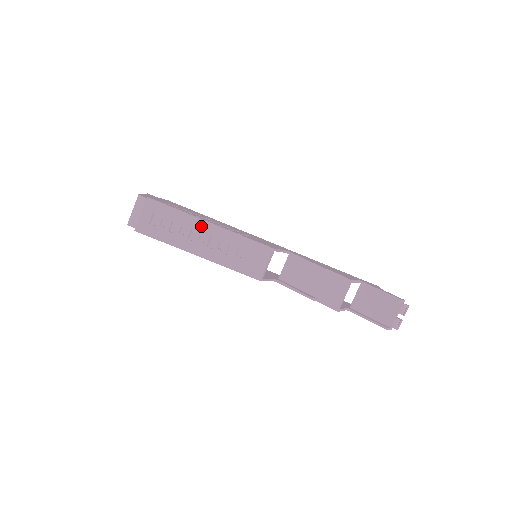
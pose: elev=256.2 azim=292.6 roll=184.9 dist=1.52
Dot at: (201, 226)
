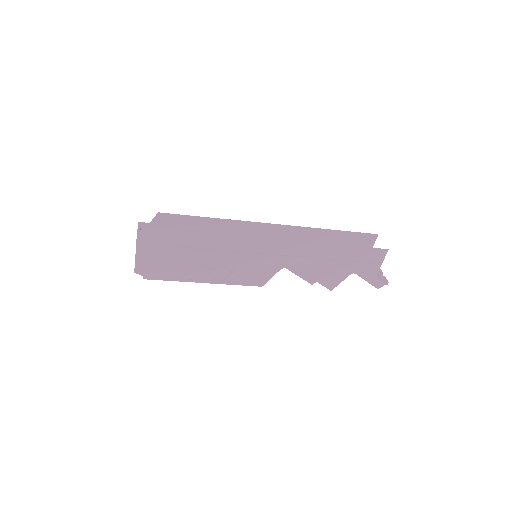
Dot at: occluded
